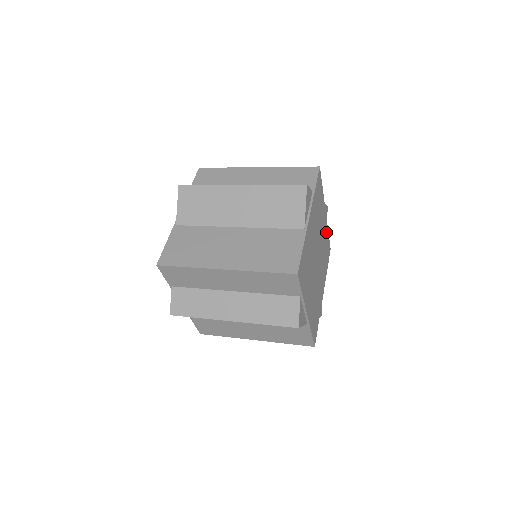
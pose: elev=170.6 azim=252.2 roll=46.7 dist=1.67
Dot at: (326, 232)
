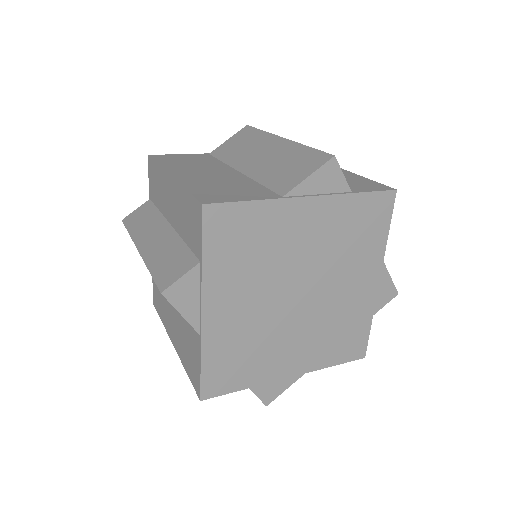
Dot at: (363, 311)
